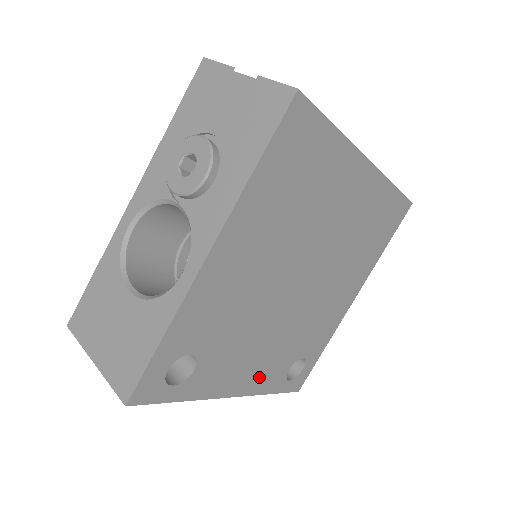
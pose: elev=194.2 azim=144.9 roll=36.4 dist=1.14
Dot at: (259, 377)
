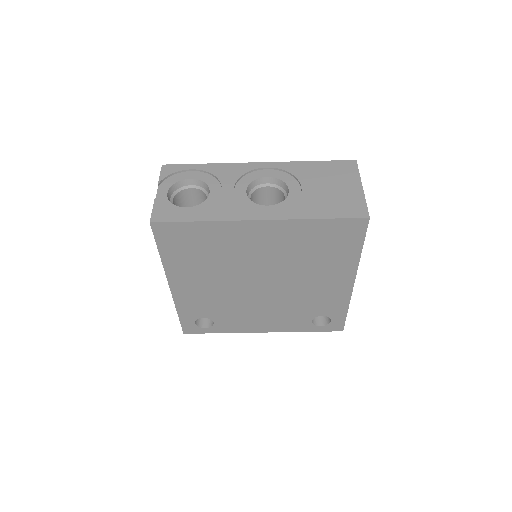
Dot at: (279, 325)
